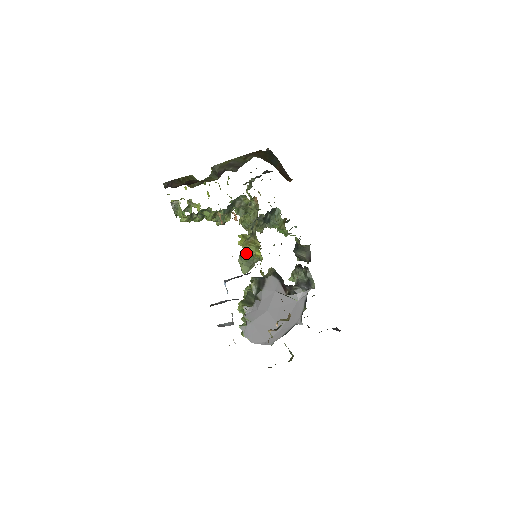
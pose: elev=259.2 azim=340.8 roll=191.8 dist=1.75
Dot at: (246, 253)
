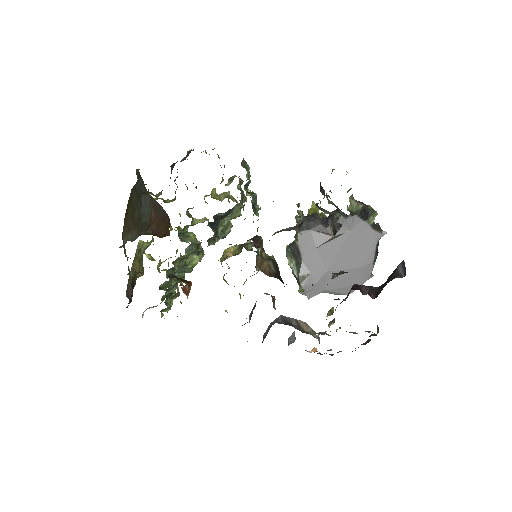
Dot at: occluded
